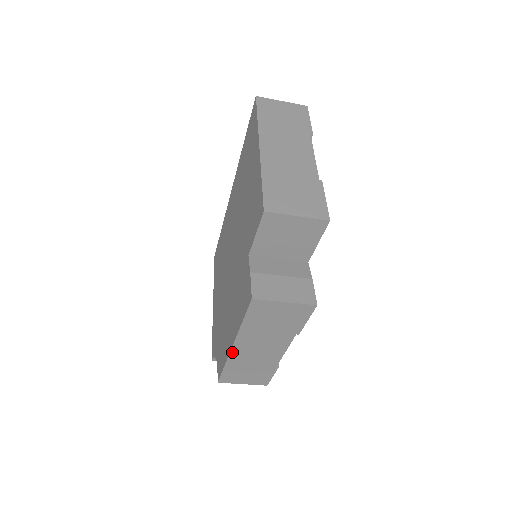
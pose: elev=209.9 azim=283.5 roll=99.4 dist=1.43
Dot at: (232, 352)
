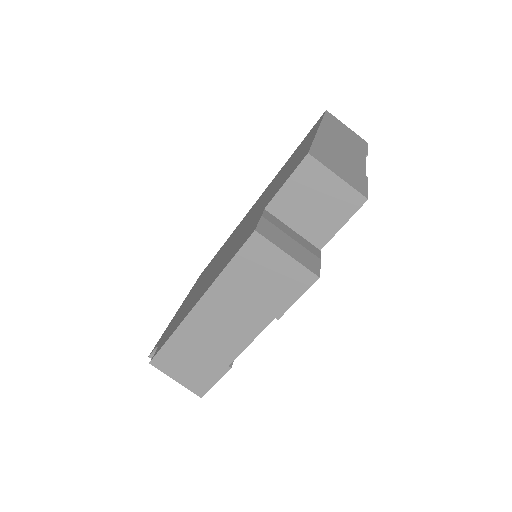
Dot at: (191, 314)
